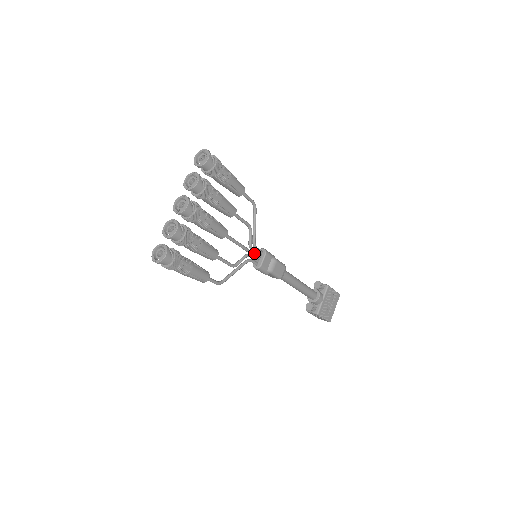
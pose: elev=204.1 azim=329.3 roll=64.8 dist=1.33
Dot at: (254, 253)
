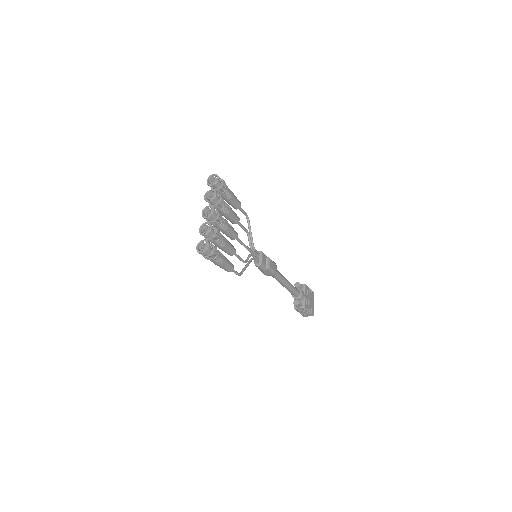
Dot at: (255, 253)
